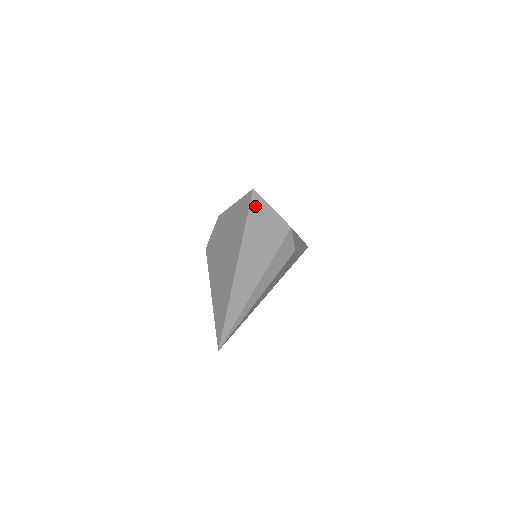
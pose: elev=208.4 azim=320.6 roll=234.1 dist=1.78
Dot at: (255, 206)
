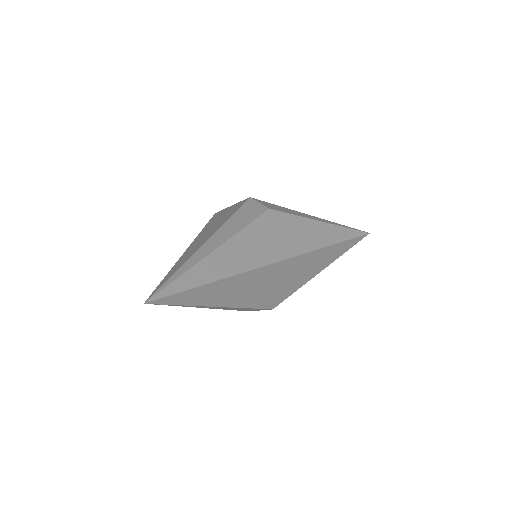
Dot at: occluded
